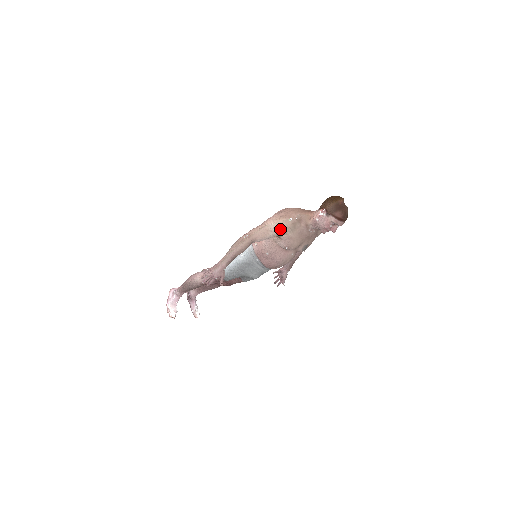
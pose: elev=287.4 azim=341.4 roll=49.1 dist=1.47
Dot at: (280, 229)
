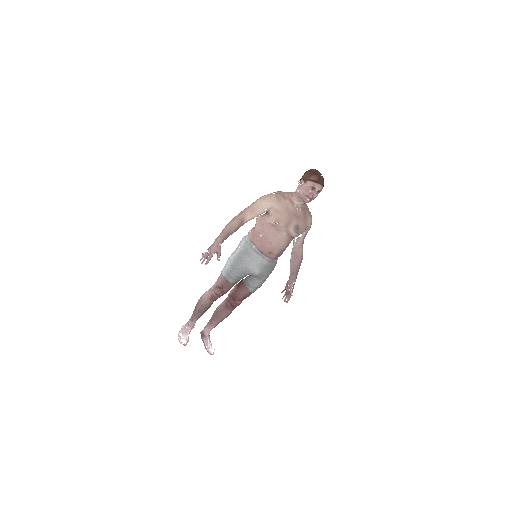
Dot at: (266, 202)
